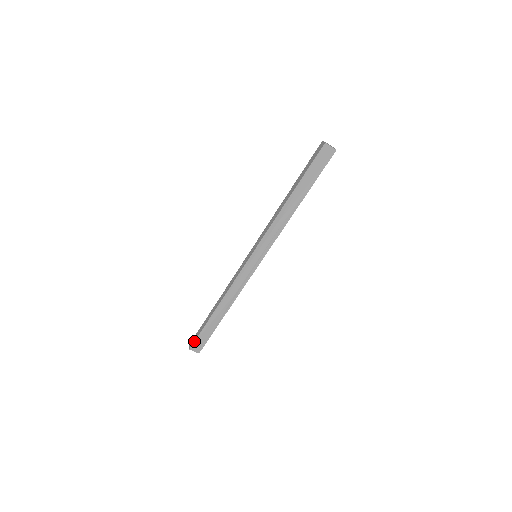
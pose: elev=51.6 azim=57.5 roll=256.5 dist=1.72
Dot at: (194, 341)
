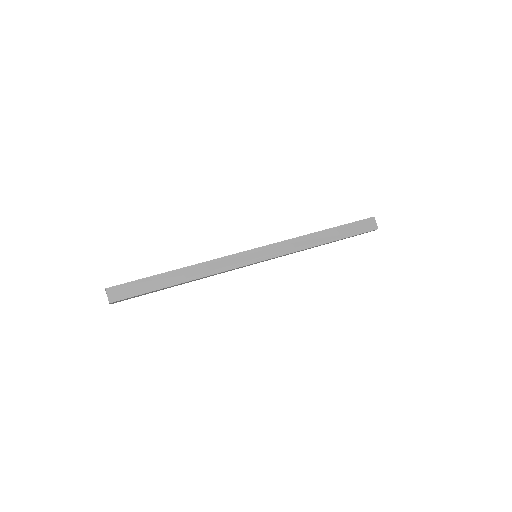
Dot at: (121, 284)
